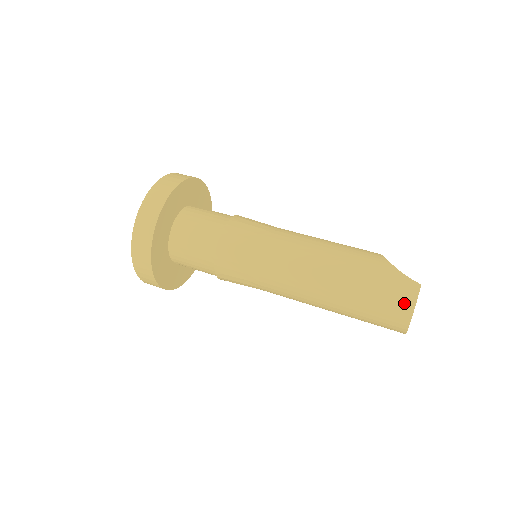
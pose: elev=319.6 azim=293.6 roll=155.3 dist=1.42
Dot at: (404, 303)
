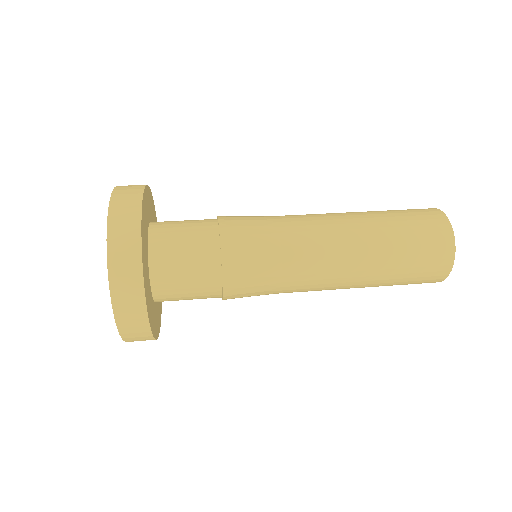
Dot at: (433, 212)
